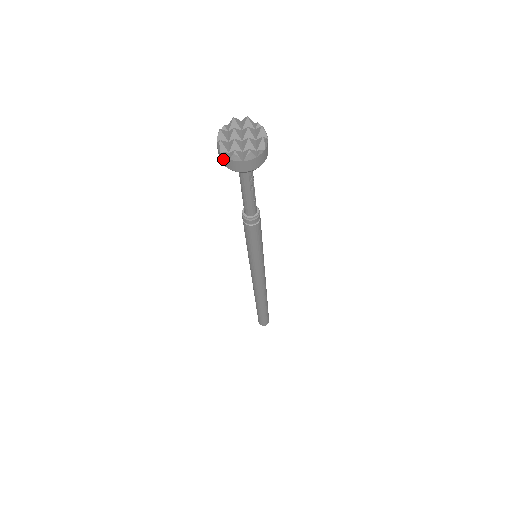
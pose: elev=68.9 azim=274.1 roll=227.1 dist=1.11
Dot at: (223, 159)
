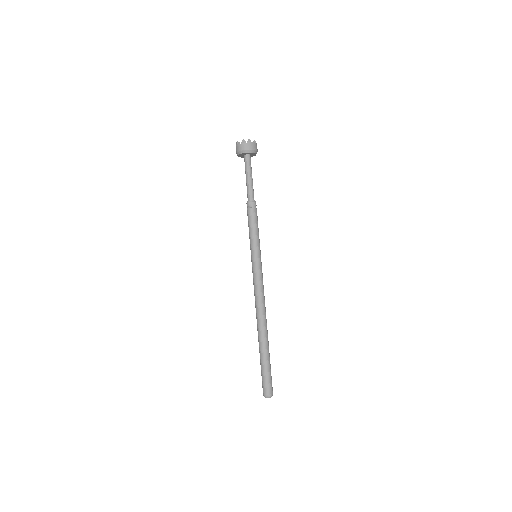
Dot at: (238, 147)
